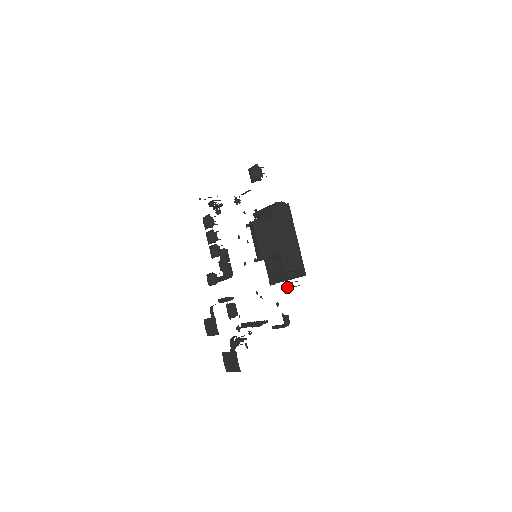
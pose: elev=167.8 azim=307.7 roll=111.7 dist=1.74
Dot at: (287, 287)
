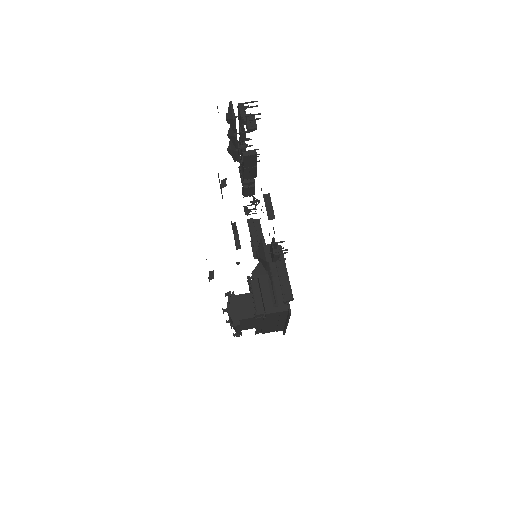
Dot at: occluded
